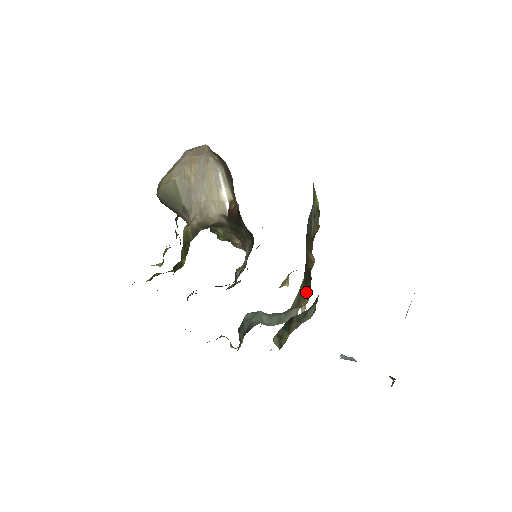
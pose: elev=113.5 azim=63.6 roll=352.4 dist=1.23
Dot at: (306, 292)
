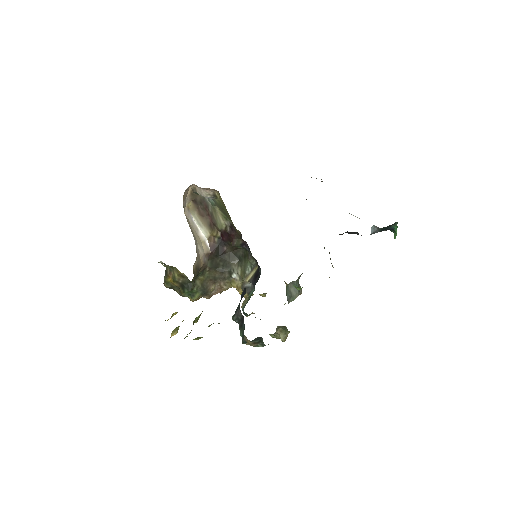
Dot at: occluded
